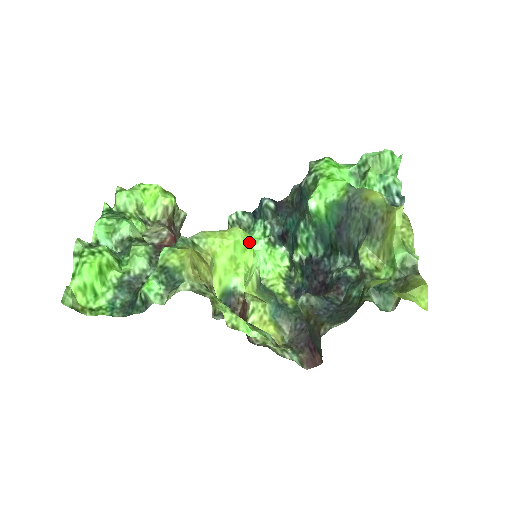
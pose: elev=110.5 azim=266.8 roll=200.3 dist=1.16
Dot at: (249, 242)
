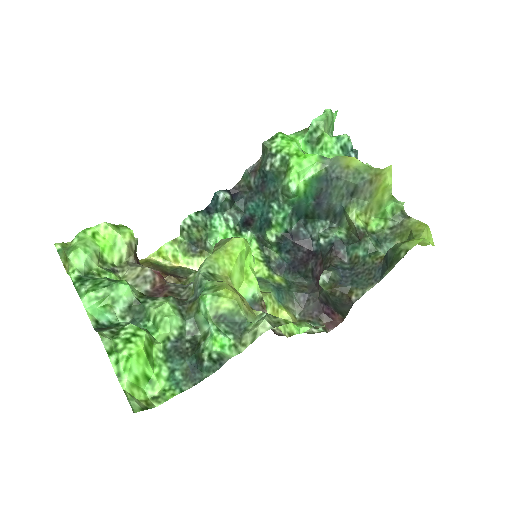
Dot at: (249, 246)
